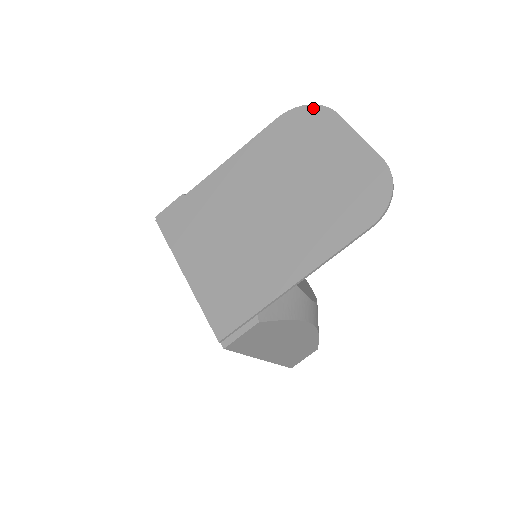
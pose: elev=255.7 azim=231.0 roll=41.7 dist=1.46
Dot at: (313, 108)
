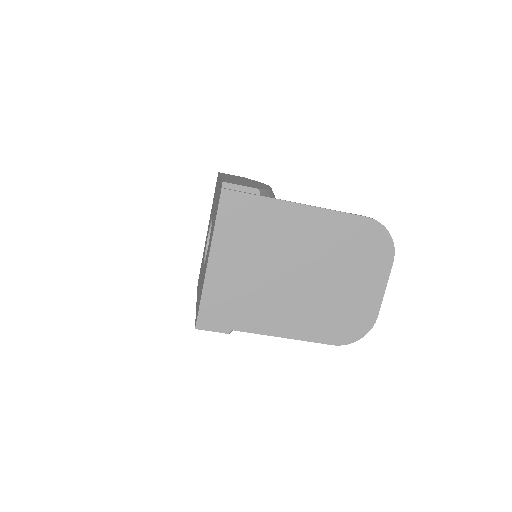
Dot at: (389, 239)
